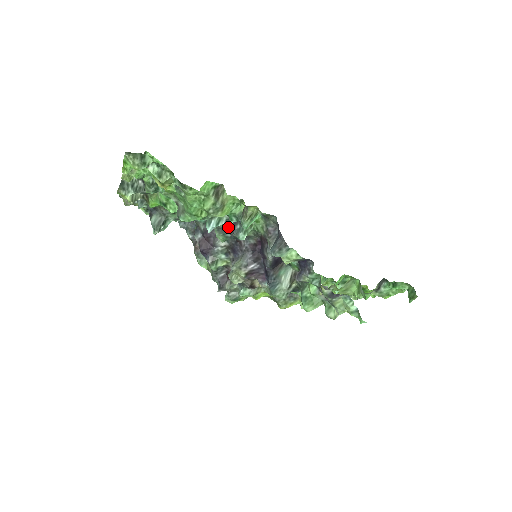
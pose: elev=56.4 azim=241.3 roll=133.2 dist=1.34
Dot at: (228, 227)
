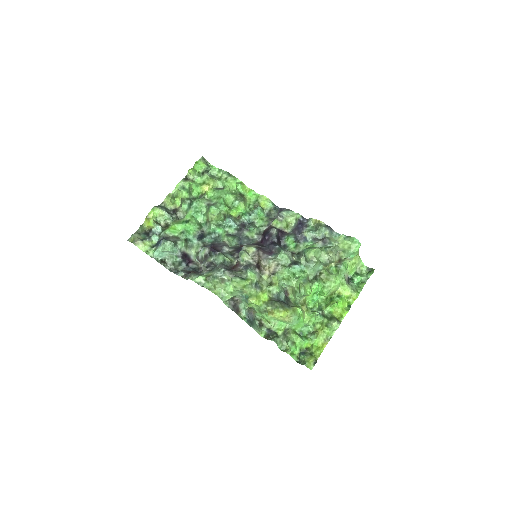
Dot at: (238, 230)
